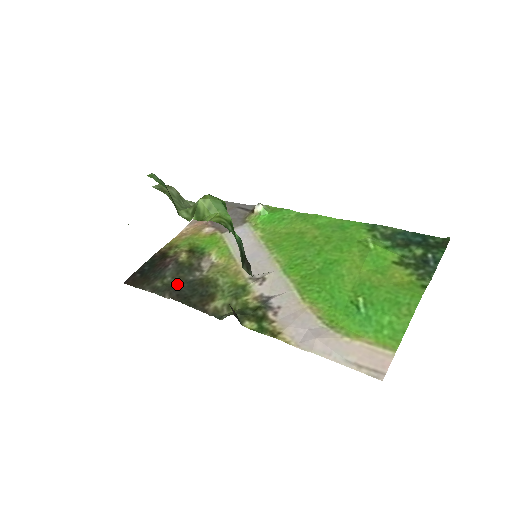
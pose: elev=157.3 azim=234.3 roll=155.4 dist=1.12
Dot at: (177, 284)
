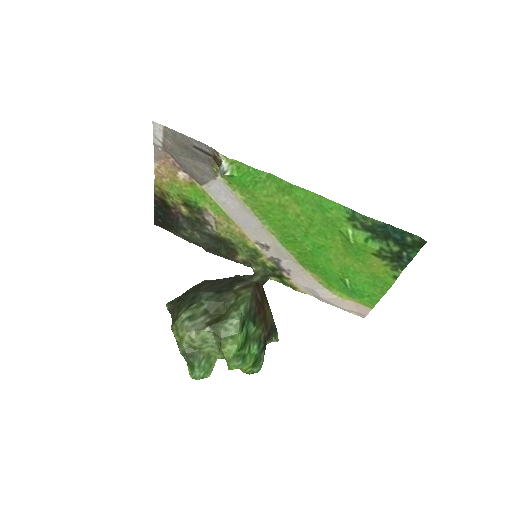
Dot at: (200, 237)
